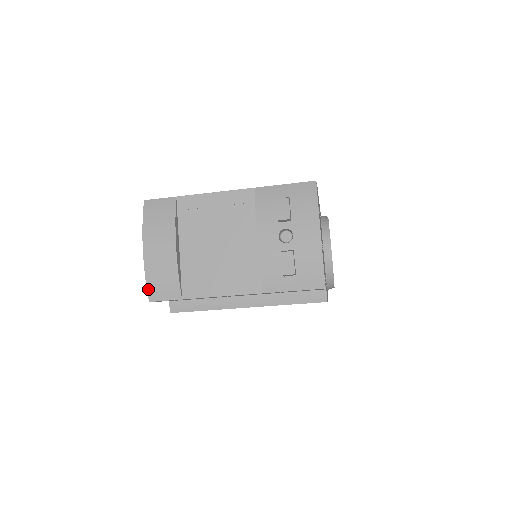
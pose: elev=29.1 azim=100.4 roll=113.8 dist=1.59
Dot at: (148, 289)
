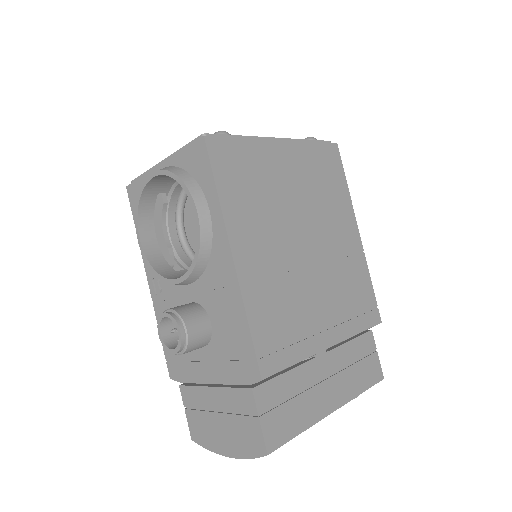
Dot at: (202, 445)
